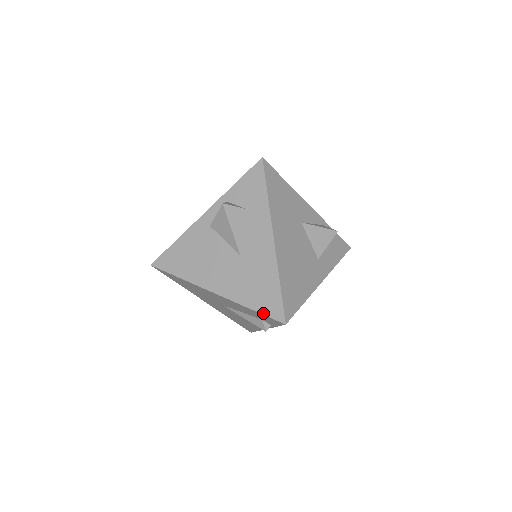
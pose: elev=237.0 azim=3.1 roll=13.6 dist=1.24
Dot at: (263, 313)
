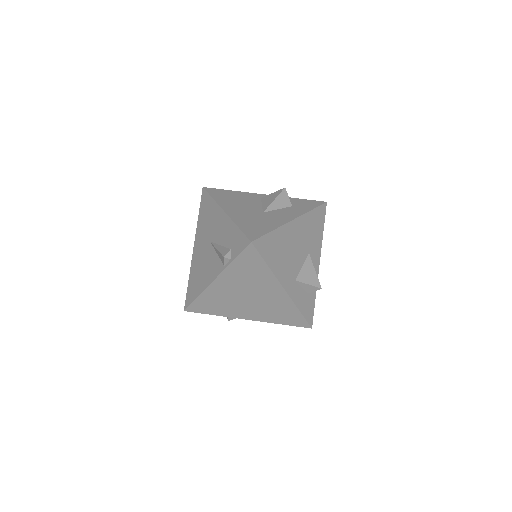
Dot at: (243, 231)
